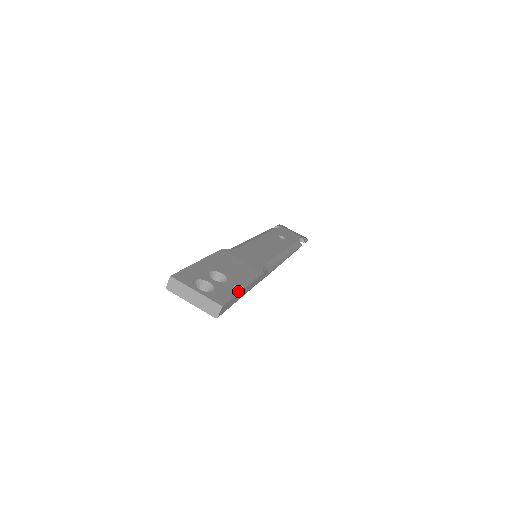
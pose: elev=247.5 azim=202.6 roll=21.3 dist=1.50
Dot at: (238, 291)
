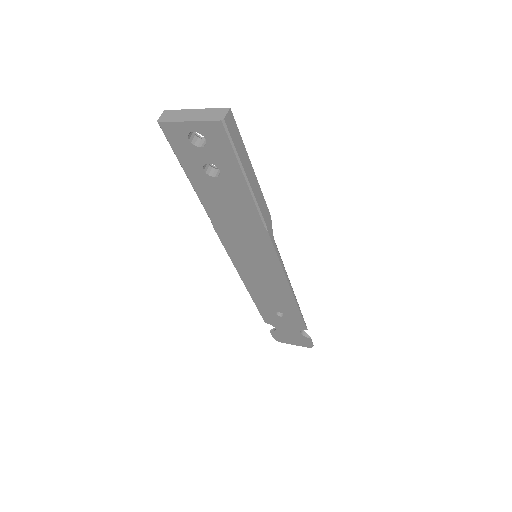
Dot at: (245, 152)
